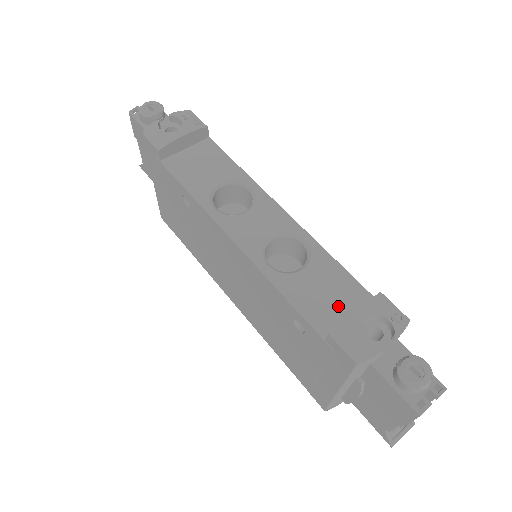
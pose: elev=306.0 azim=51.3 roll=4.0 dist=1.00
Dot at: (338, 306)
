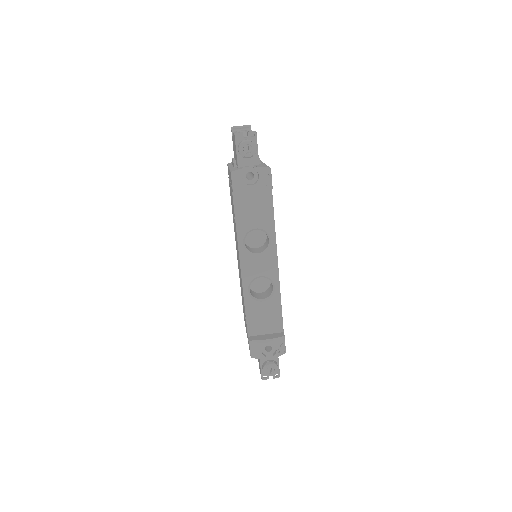
Dot at: (265, 326)
